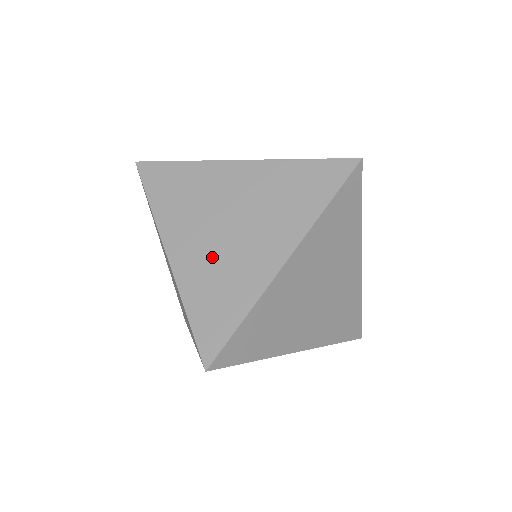
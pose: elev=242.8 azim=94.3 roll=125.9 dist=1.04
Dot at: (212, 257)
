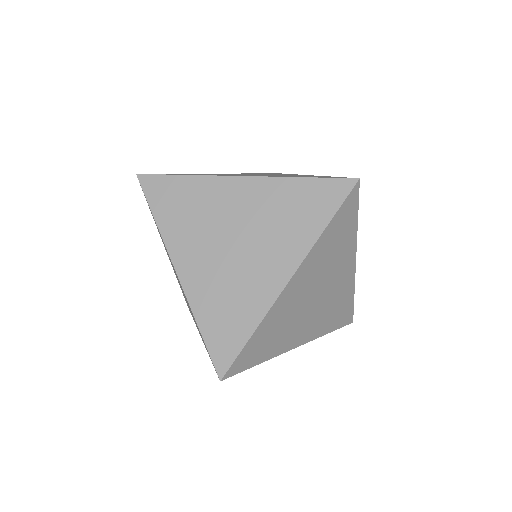
Dot at: (220, 274)
